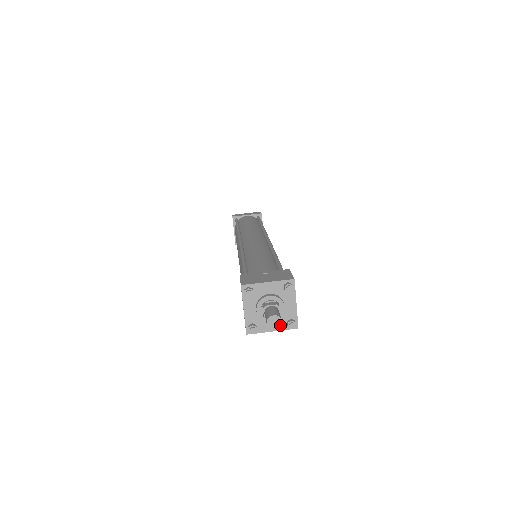
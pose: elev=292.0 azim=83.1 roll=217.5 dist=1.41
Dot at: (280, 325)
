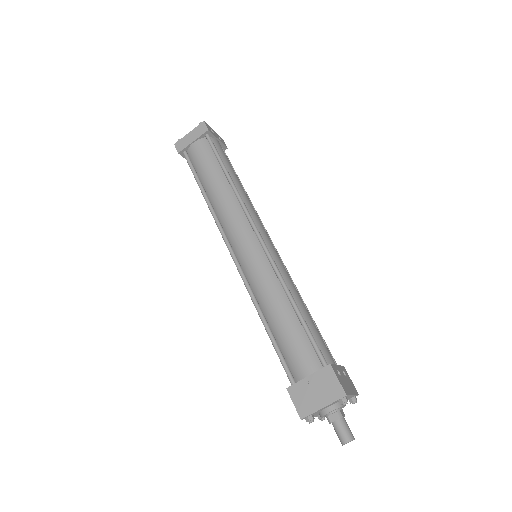
Dot at: occluded
